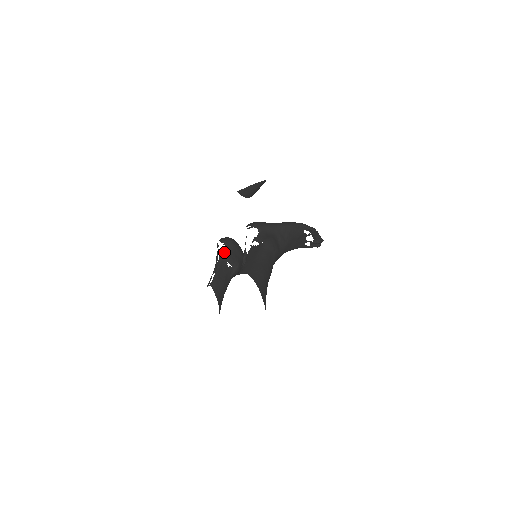
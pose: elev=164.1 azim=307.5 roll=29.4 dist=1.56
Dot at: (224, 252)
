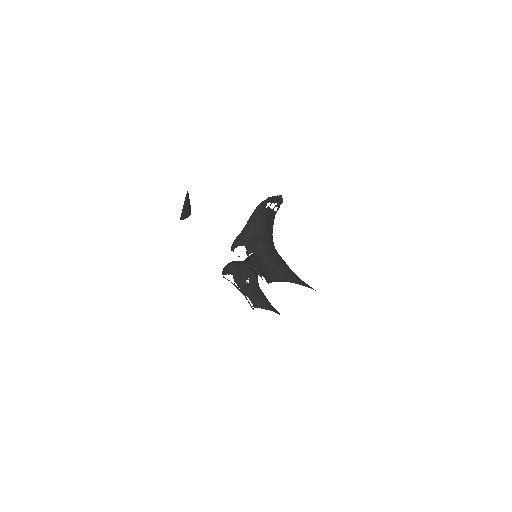
Dot at: (235, 278)
